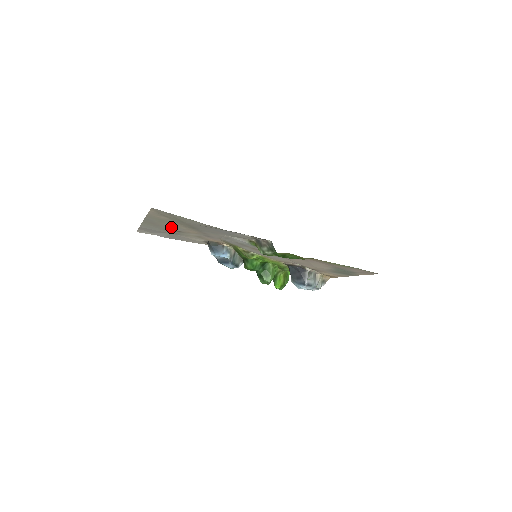
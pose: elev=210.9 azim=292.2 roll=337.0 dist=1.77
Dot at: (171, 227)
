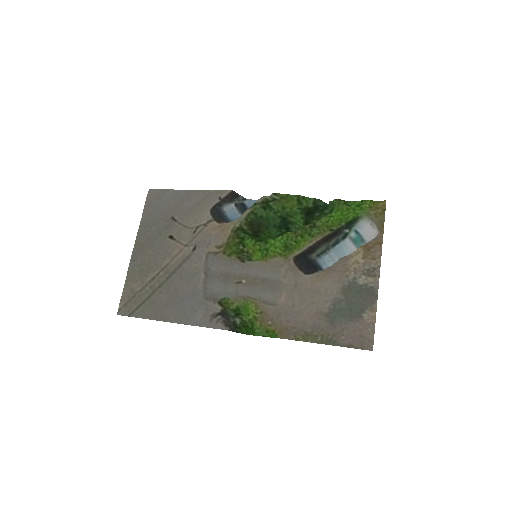
Dot at: (158, 249)
